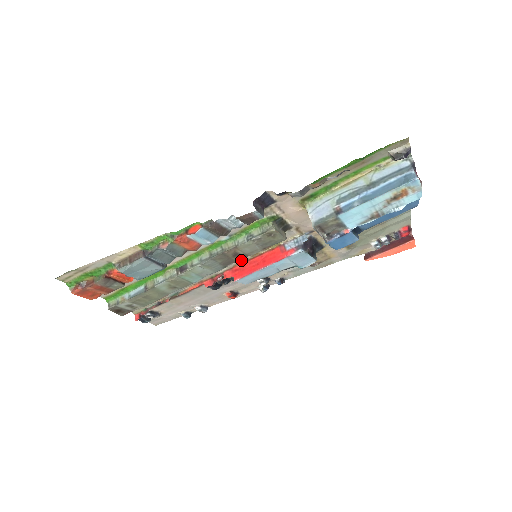
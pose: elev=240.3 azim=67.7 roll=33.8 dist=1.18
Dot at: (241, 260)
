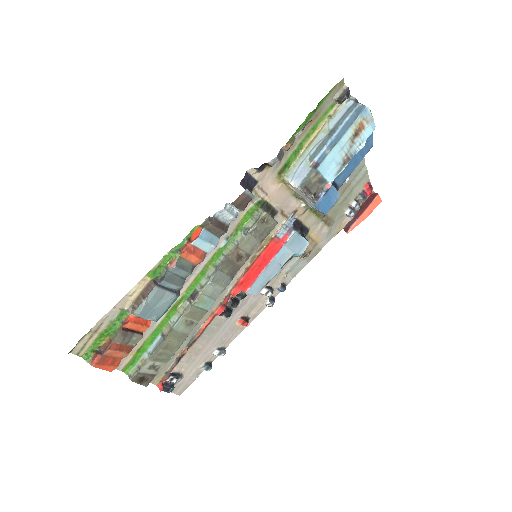
Dot at: (242, 271)
